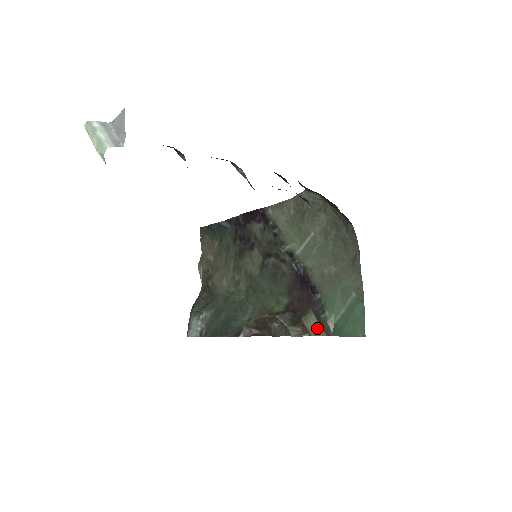
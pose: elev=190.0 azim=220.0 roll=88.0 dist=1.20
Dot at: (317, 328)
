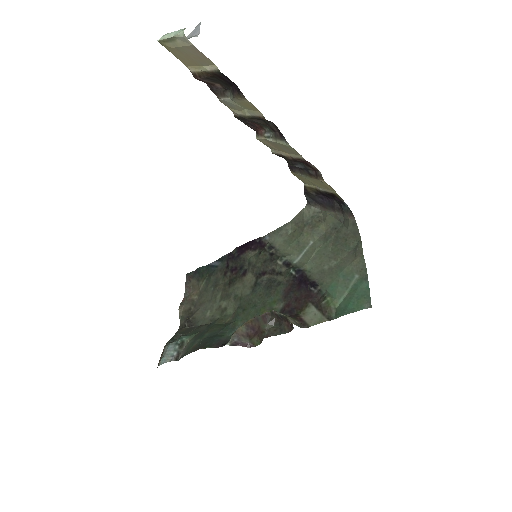
Dot at: (317, 317)
